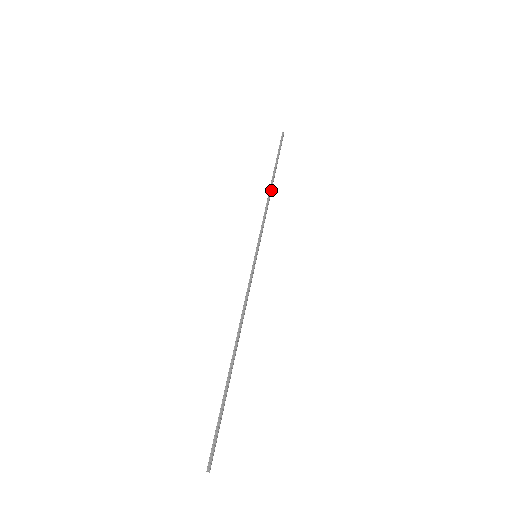
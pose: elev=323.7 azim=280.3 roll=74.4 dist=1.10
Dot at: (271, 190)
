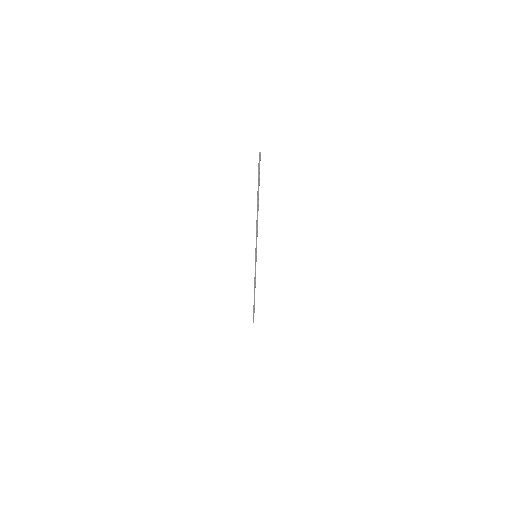
Dot at: occluded
